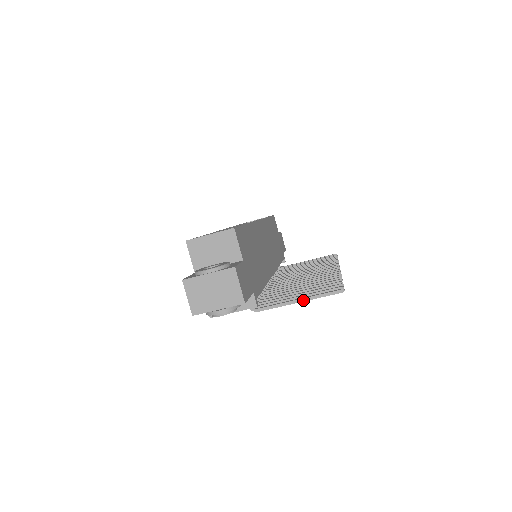
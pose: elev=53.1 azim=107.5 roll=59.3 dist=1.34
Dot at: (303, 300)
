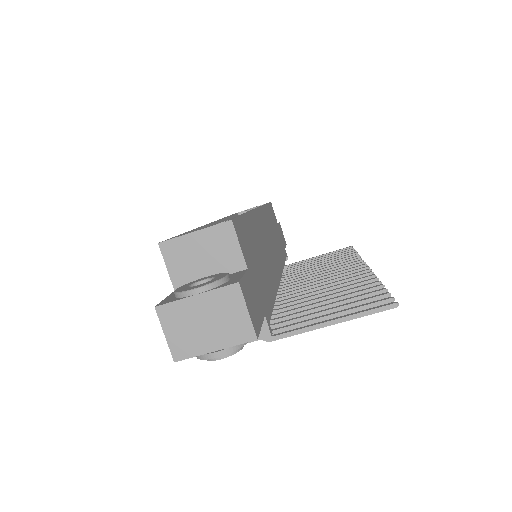
Dot at: (337, 321)
